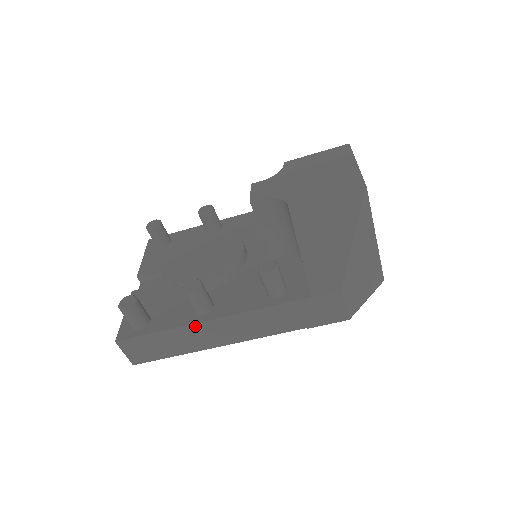
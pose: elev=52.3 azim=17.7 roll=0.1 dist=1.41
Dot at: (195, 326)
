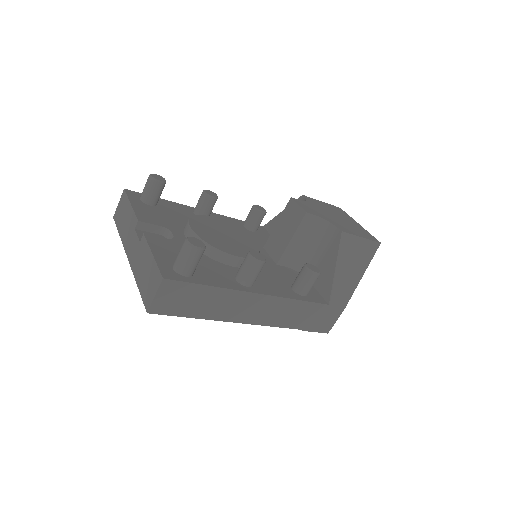
Dot at: (242, 294)
